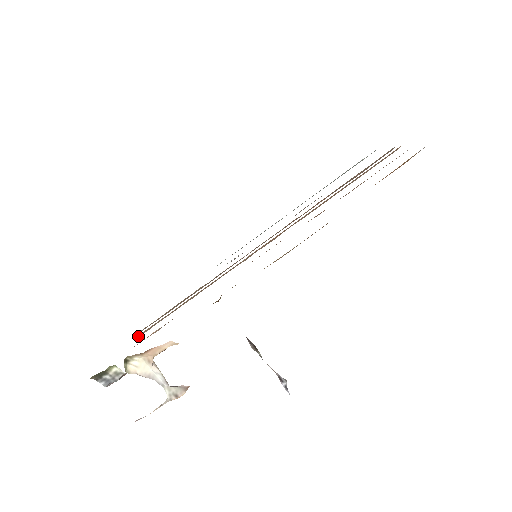
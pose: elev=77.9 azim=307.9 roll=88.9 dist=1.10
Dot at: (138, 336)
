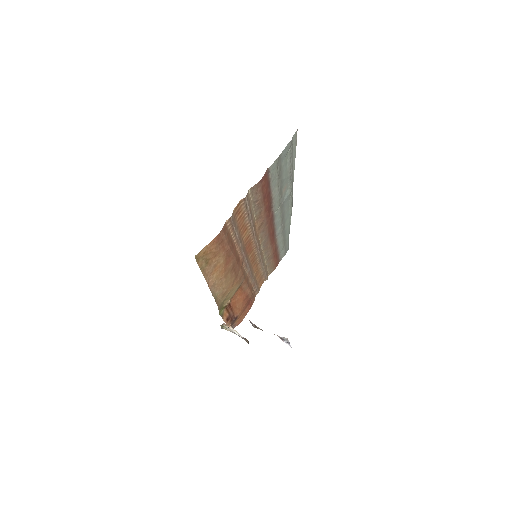
Dot at: occluded
